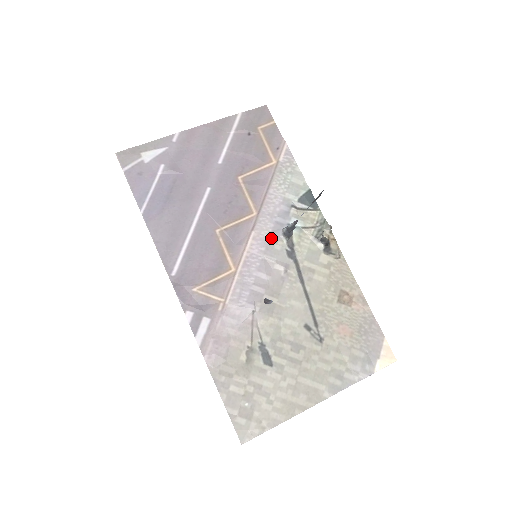
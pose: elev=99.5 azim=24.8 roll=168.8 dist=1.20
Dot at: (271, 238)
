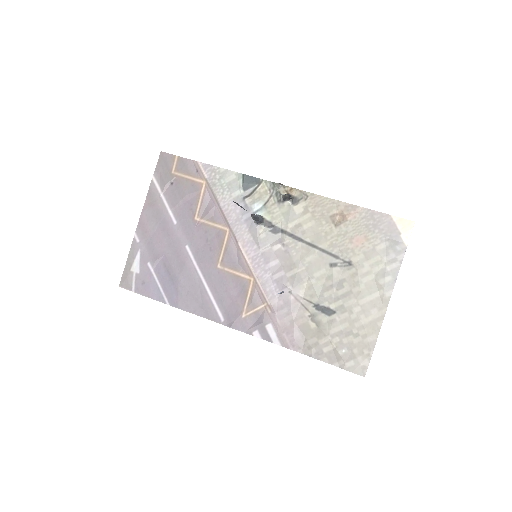
Dot at: (253, 234)
